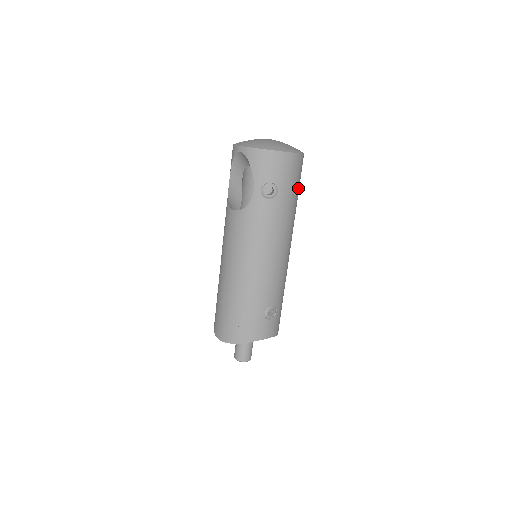
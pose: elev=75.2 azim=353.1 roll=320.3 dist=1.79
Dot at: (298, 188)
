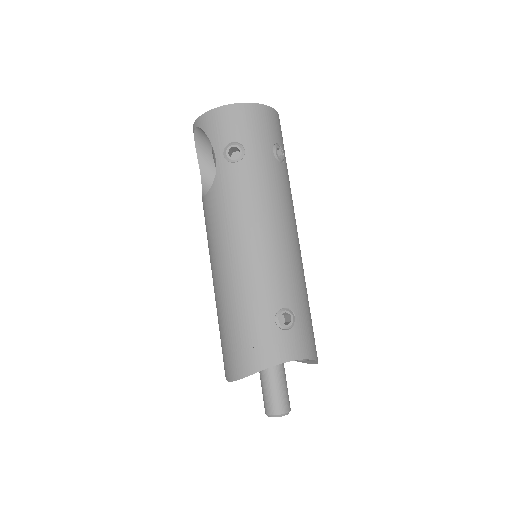
Dot at: (280, 151)
